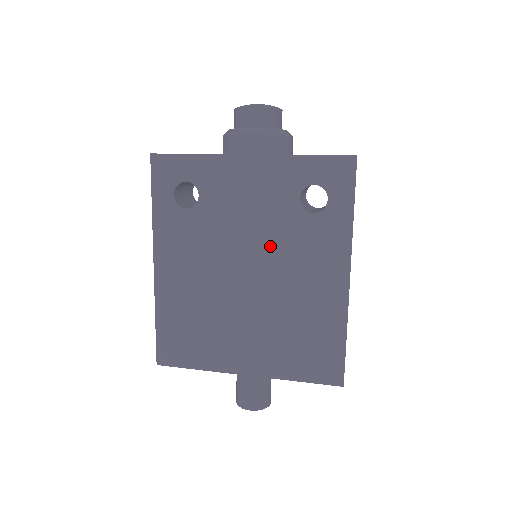
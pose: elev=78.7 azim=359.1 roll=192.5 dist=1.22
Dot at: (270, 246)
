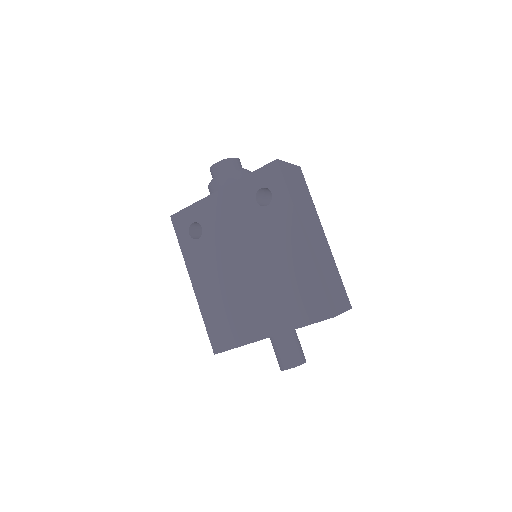
Dot at: (251, 239)
